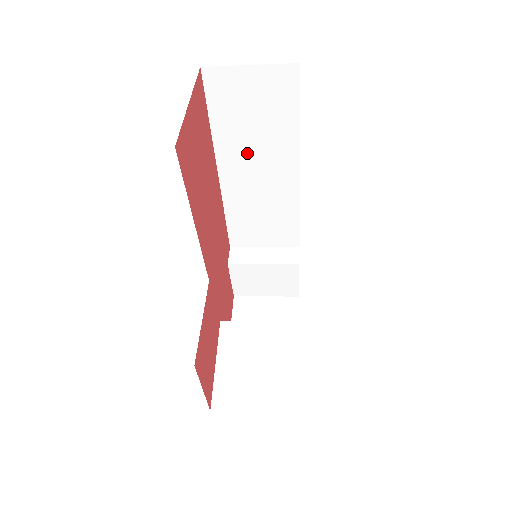
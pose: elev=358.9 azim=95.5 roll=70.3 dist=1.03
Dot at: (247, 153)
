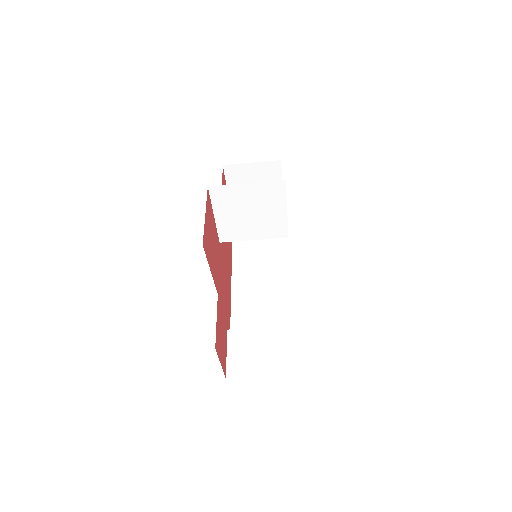
Dot at: (253, 262)
